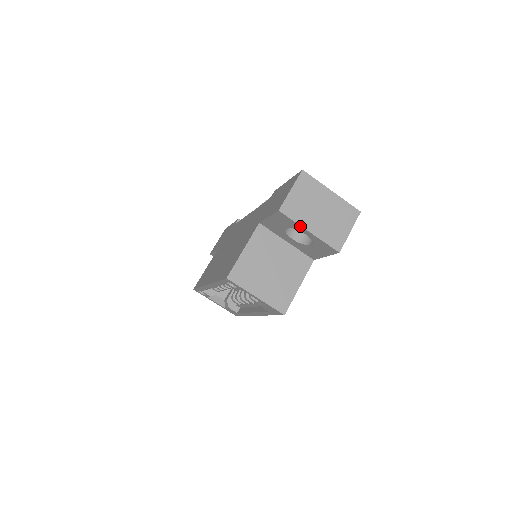
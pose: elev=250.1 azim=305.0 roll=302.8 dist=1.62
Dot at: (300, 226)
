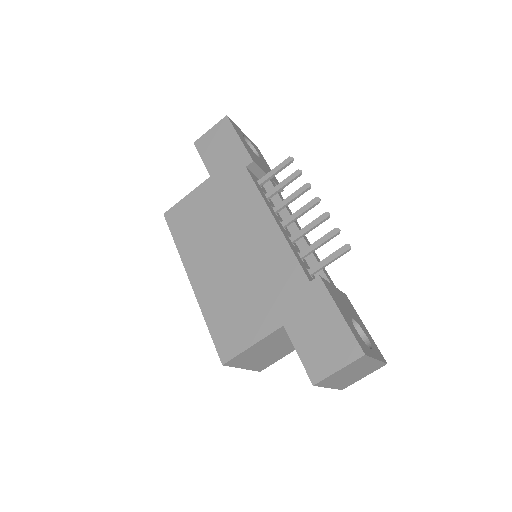
Dot at: (324, 386)
